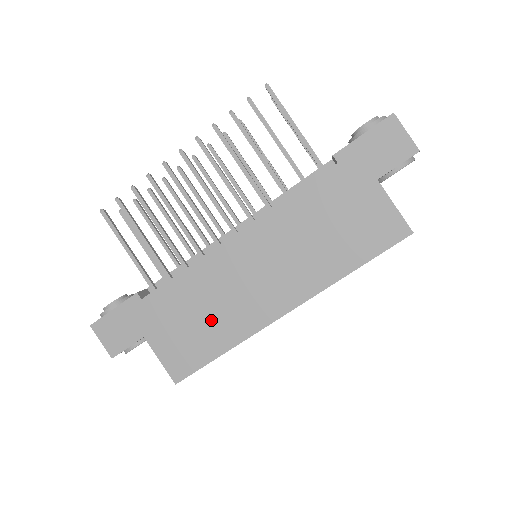
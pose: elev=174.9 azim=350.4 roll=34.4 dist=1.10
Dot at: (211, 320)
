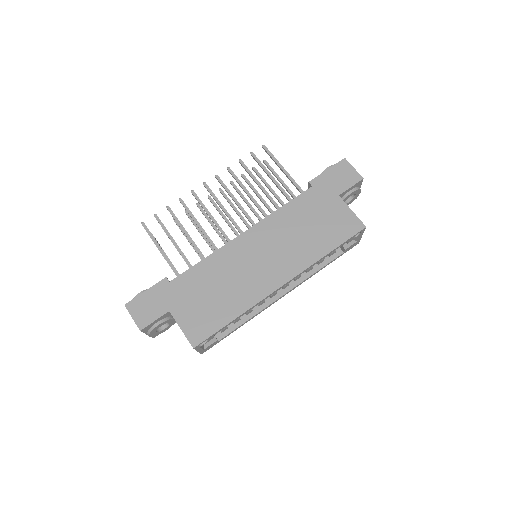
Dot at: (224, 294)
